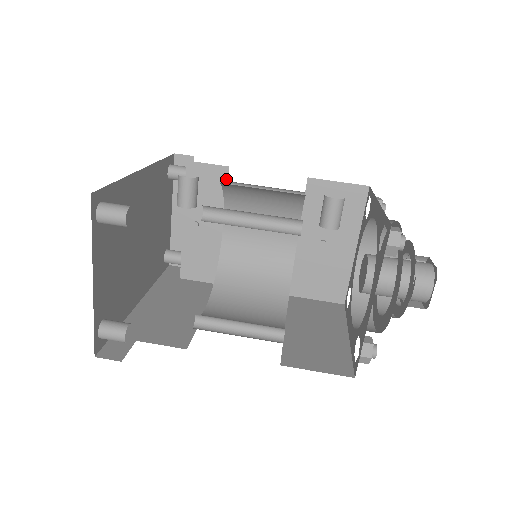
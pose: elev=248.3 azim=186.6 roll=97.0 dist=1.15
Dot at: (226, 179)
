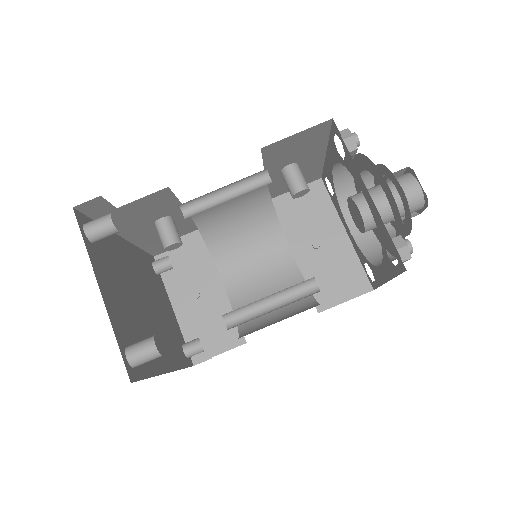
Dot at: occluded
